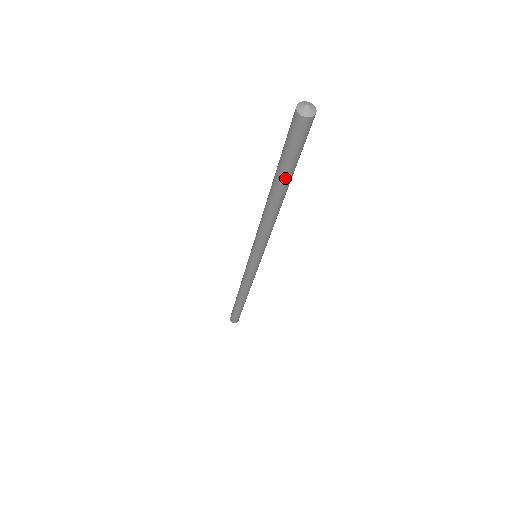
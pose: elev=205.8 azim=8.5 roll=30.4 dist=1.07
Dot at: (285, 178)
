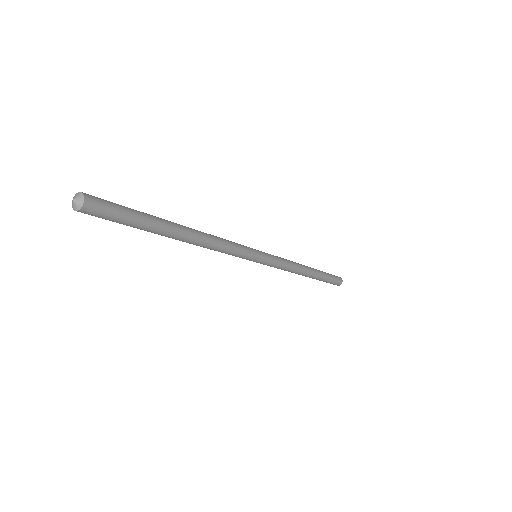
Dot at: (147, 231)
